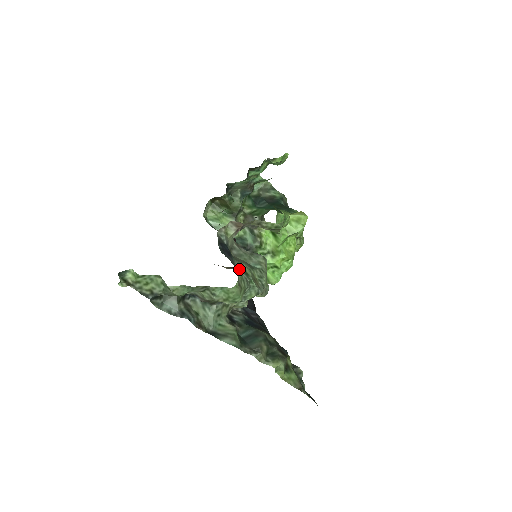
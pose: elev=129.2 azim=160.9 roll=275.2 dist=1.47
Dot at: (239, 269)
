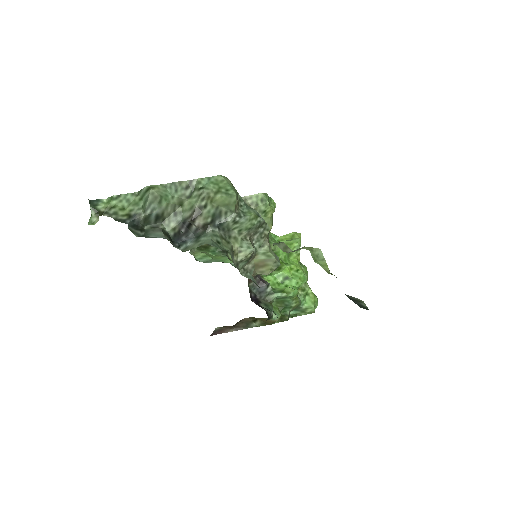
Dot at: occluded
